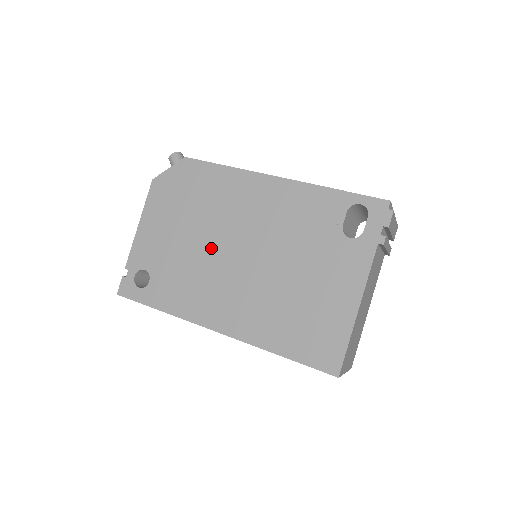
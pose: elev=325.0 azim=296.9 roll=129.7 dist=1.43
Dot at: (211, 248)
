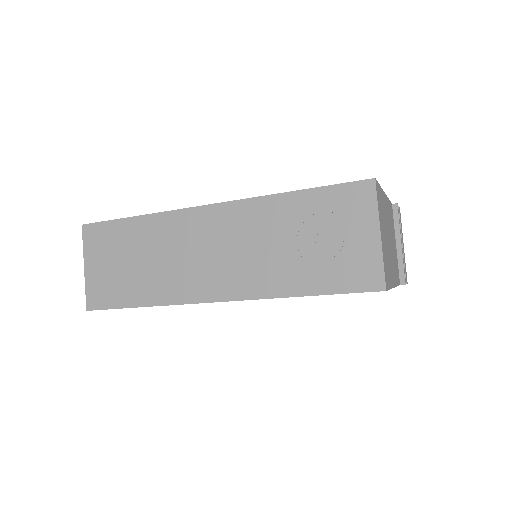
Dot at: occluded
